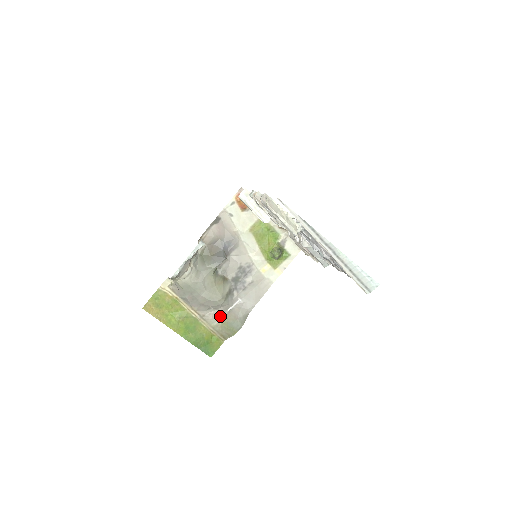
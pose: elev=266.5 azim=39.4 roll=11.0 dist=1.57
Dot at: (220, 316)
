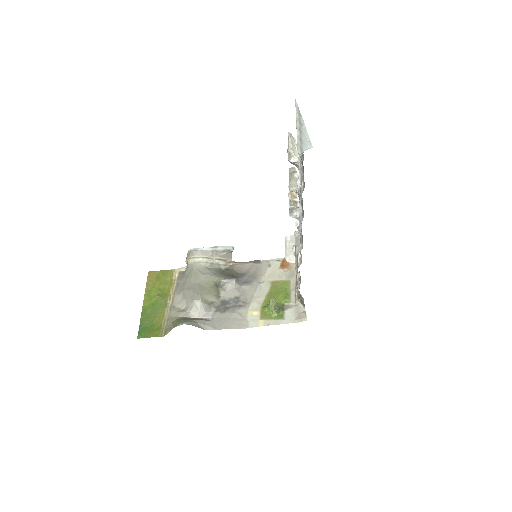
Dot at: (183, 315)
